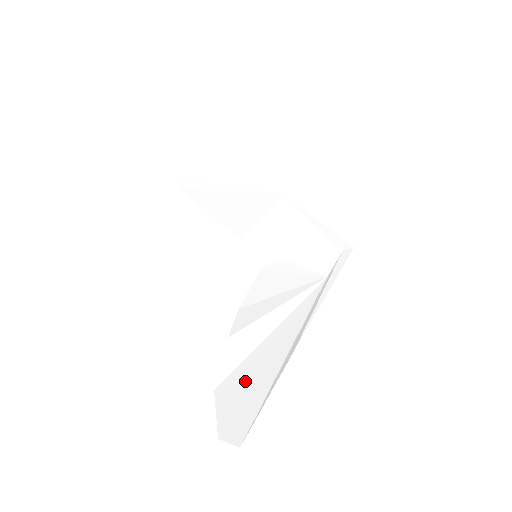
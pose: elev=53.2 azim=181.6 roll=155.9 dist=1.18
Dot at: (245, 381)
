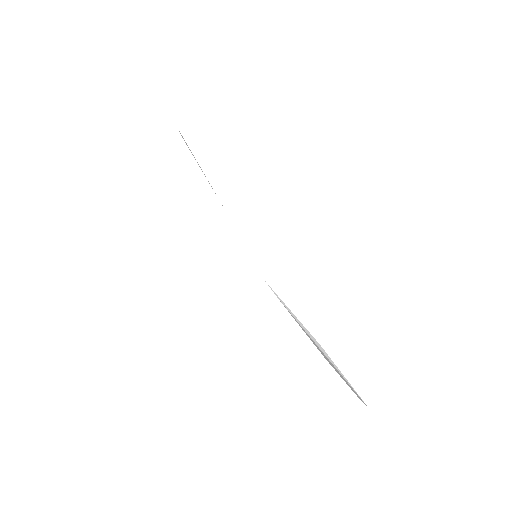
Dot at: occluded
